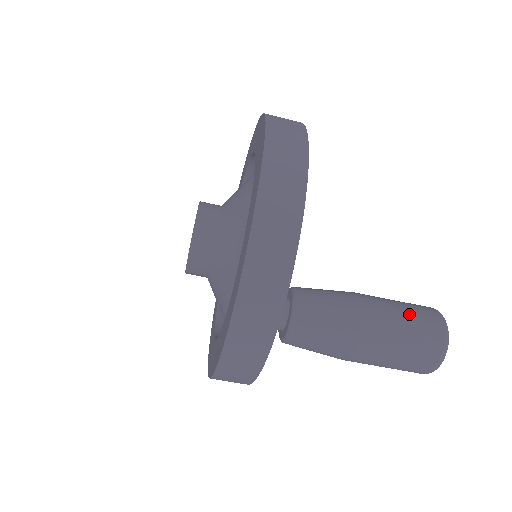
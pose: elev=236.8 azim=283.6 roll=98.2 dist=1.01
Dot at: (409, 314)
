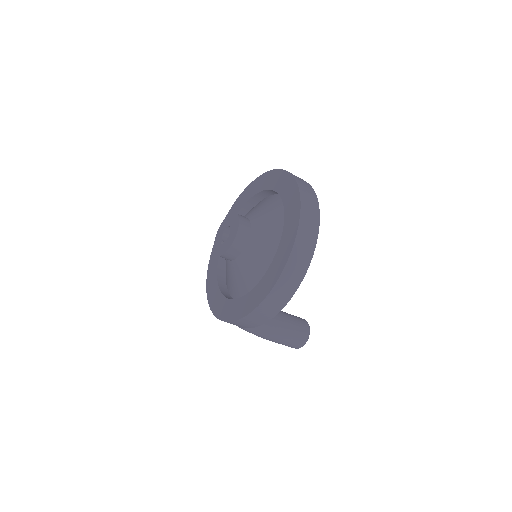
Dot at: (292, 339)
